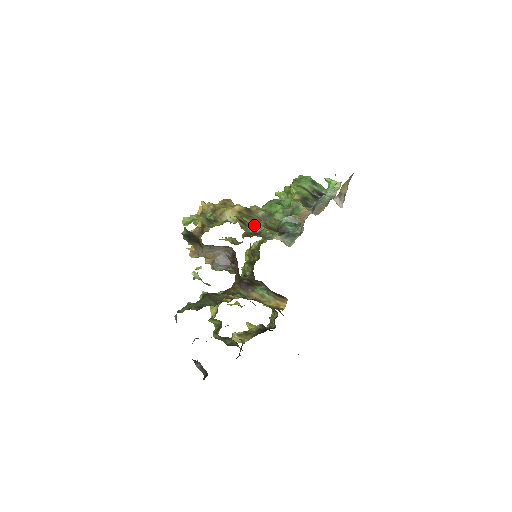
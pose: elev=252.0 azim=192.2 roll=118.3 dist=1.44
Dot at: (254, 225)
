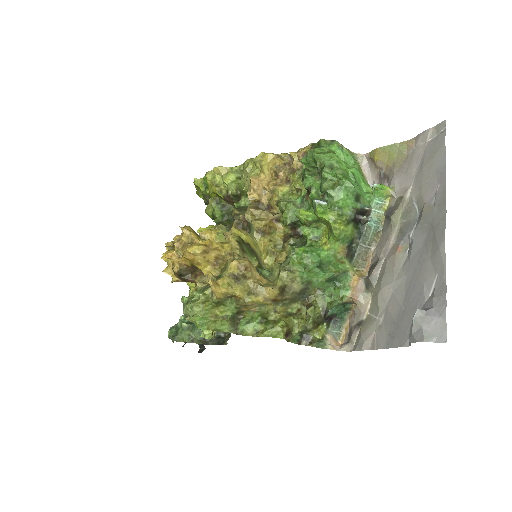
Dot at: (302, 331)
